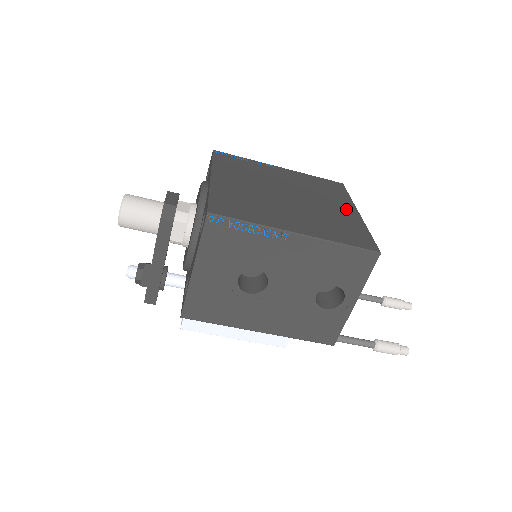
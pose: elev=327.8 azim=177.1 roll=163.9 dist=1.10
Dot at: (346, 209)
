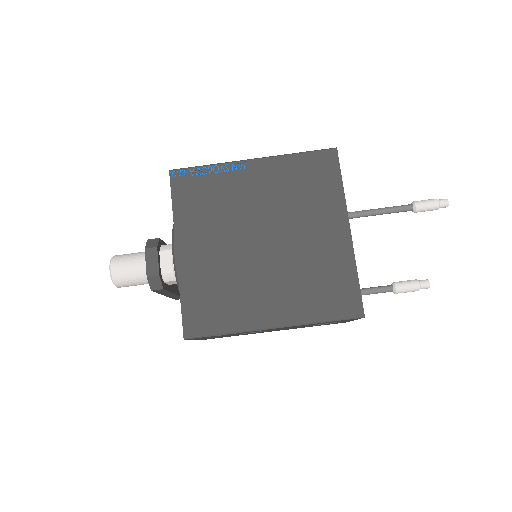
Dot at: (334, 230)
